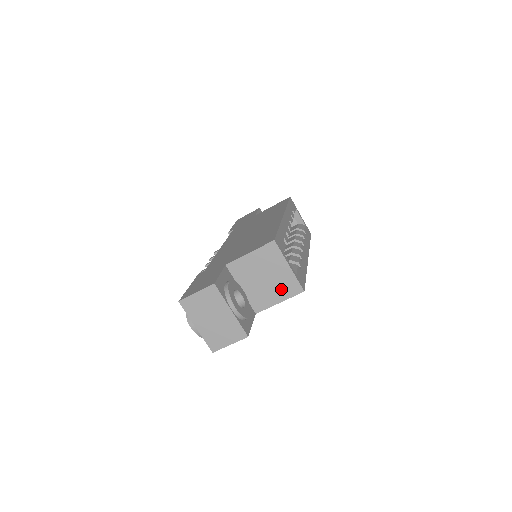
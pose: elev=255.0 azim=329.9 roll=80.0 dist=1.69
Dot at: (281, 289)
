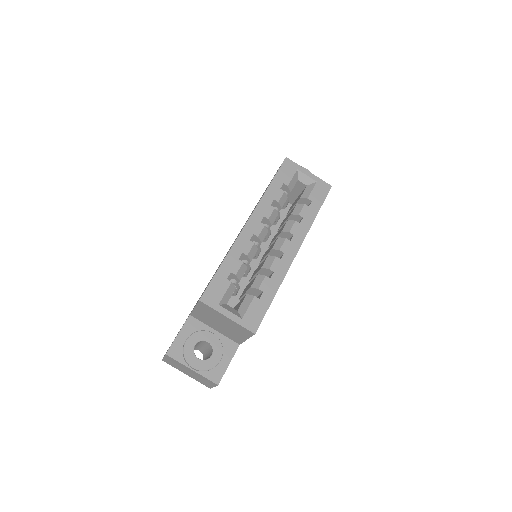
Dot at: (238, 331)
